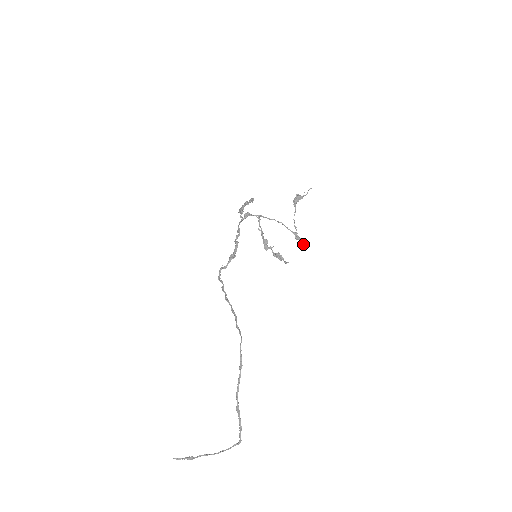
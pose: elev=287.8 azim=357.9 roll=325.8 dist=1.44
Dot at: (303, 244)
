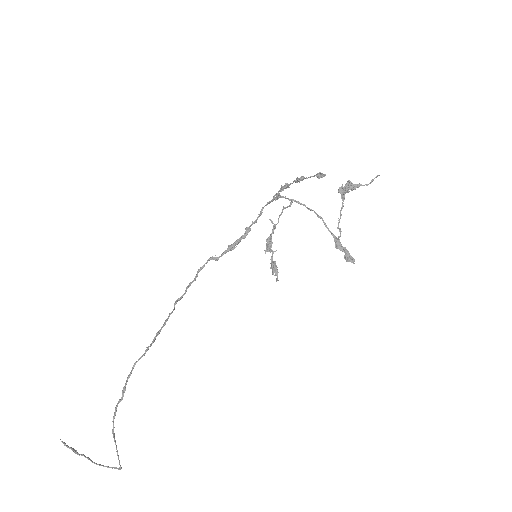
Dot at: (346, 258)
